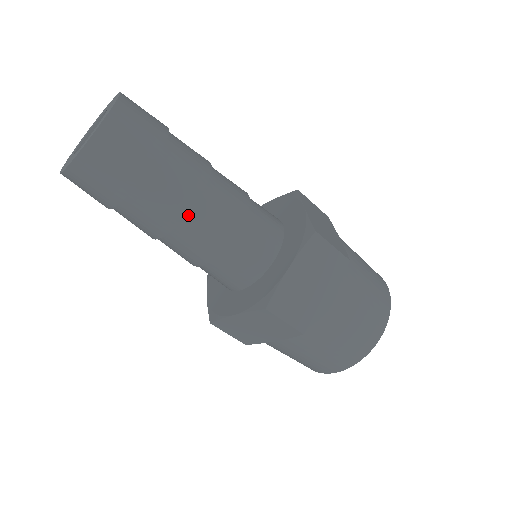
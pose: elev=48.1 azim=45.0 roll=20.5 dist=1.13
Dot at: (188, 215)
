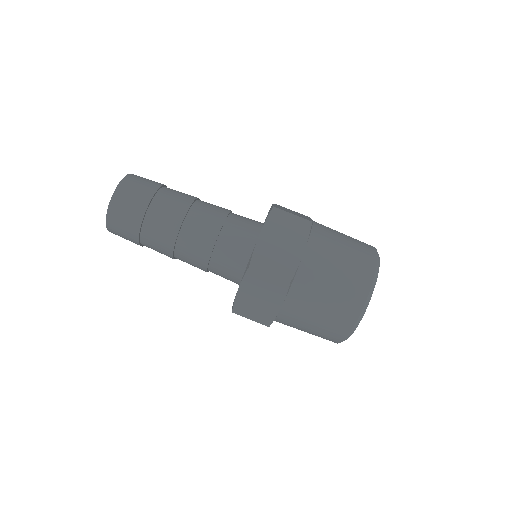
Dot at: (183, 225)
